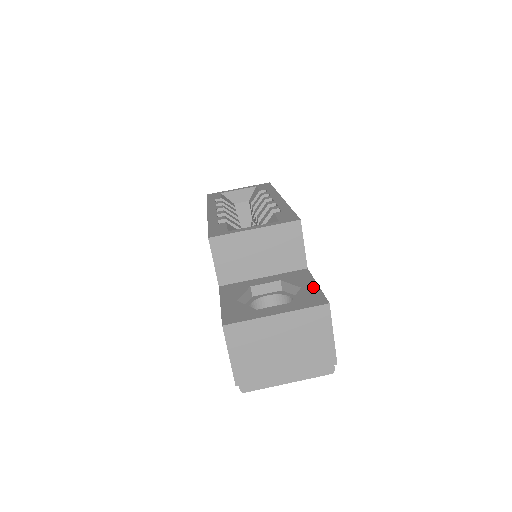
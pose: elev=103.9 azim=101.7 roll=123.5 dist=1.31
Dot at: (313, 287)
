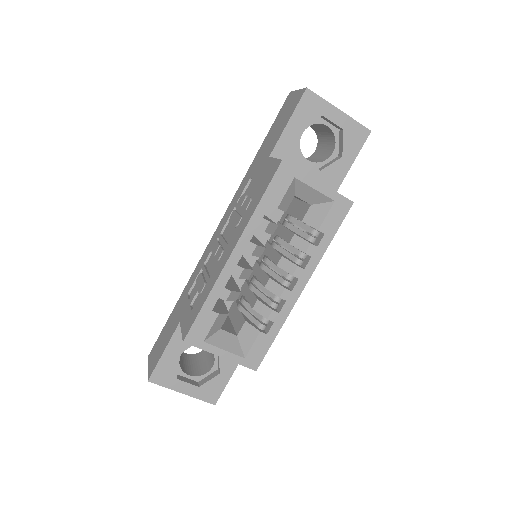
Dot at: (225, 380)
